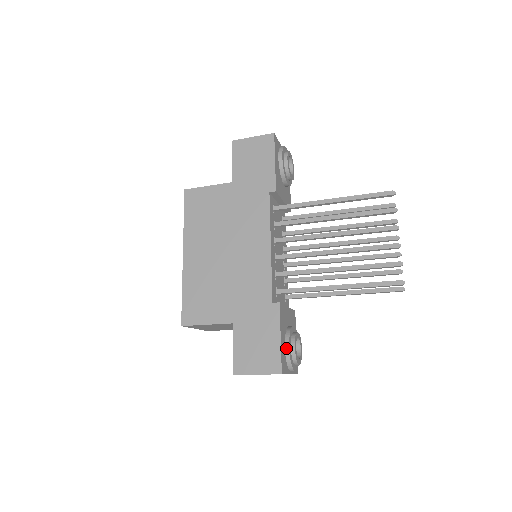
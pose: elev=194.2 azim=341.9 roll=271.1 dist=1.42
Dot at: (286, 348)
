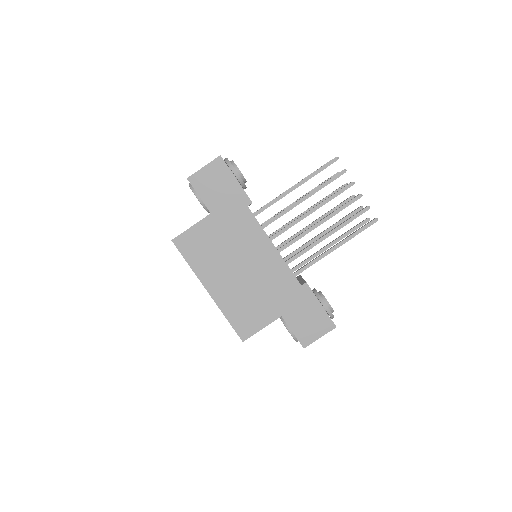
Dot at: (326, 308)
